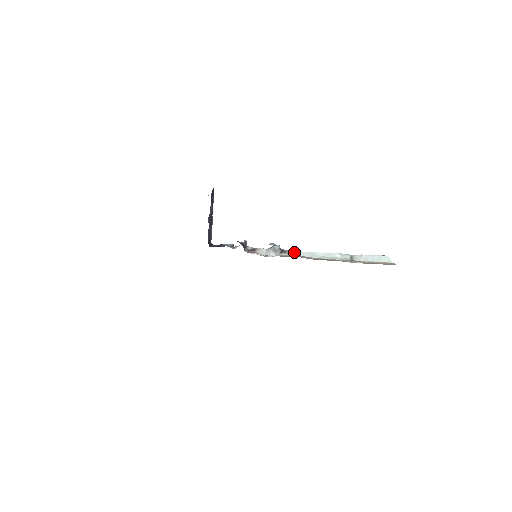
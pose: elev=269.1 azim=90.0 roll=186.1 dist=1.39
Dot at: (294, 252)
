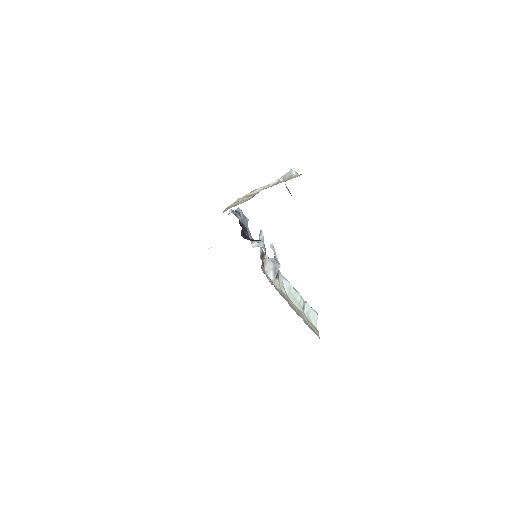
Dot at: (282, 277)
